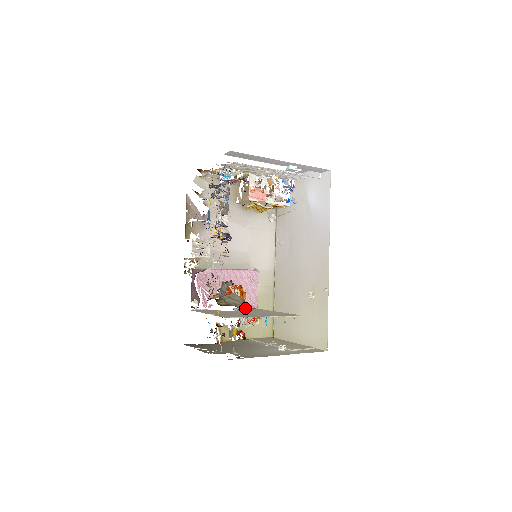
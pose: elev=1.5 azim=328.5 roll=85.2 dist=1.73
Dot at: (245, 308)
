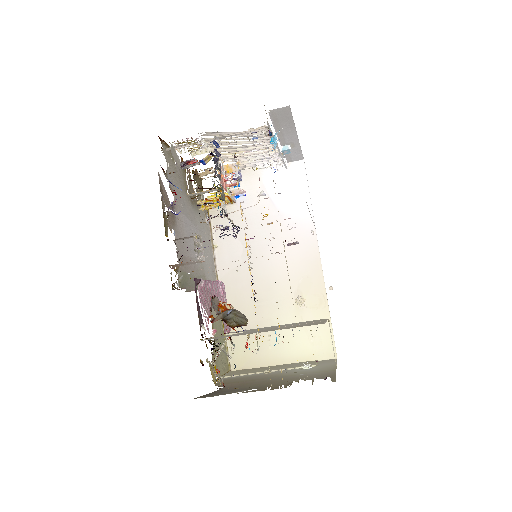
Dot at: (224, 333)
